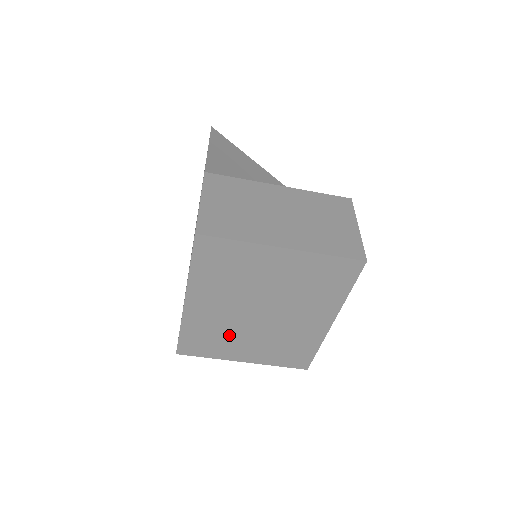
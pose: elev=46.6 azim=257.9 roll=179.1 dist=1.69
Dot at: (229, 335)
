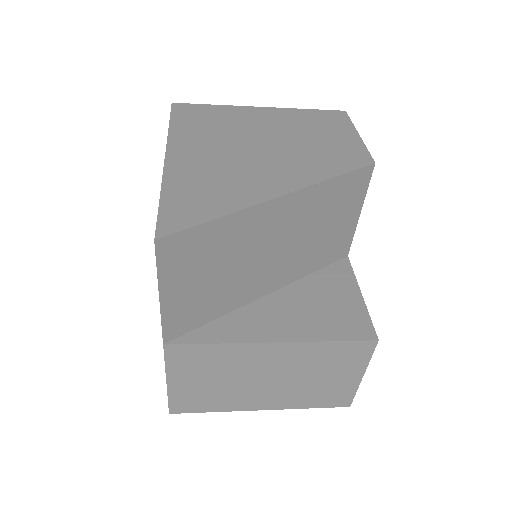
Dot at: occluded
